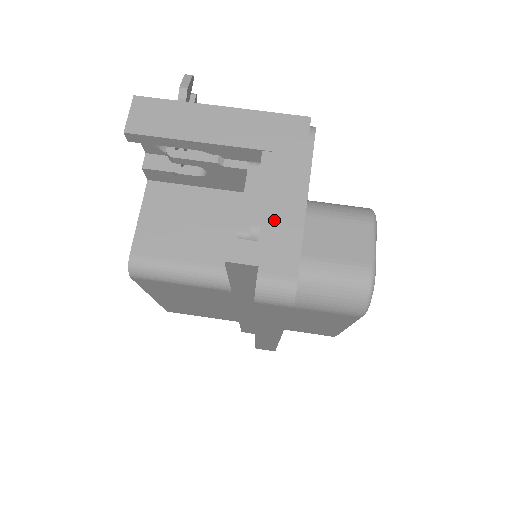
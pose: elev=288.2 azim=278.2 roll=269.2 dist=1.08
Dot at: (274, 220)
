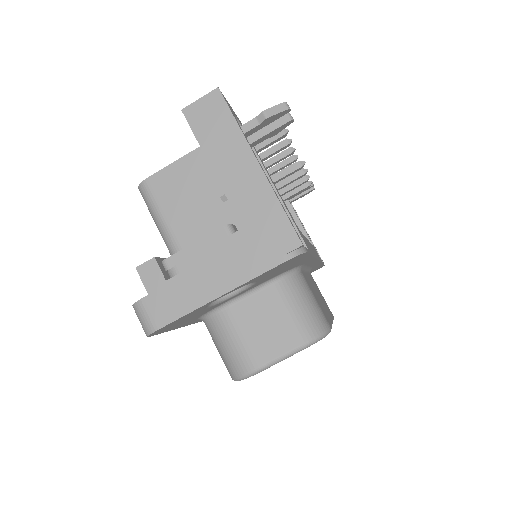
Dot at: (190, 280)
